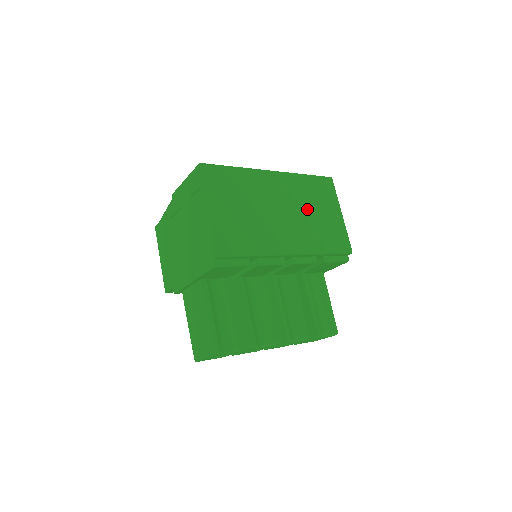
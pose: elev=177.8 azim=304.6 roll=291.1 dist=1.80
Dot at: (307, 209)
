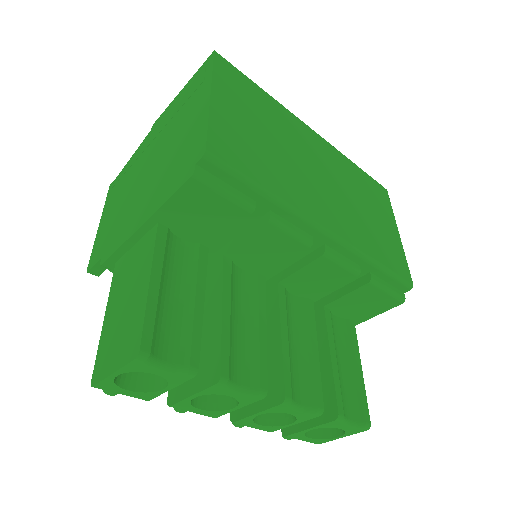
Dot at: (354, 198)
